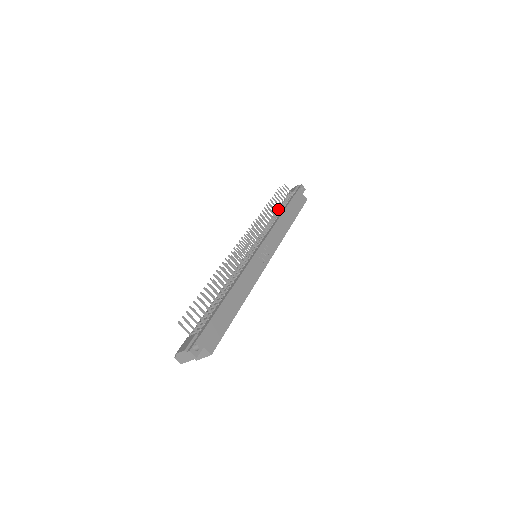
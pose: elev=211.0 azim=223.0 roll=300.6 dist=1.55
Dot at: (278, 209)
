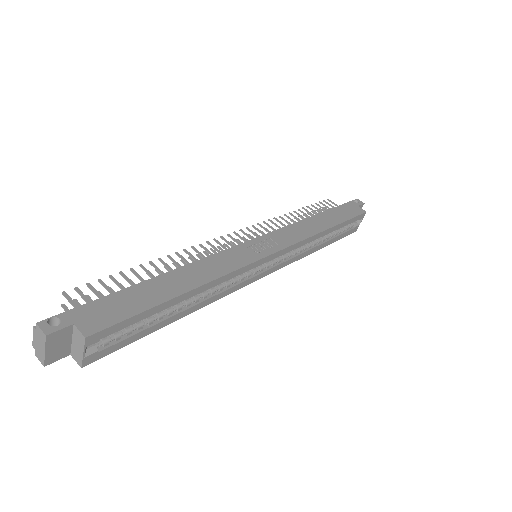
Dot at: occluded
